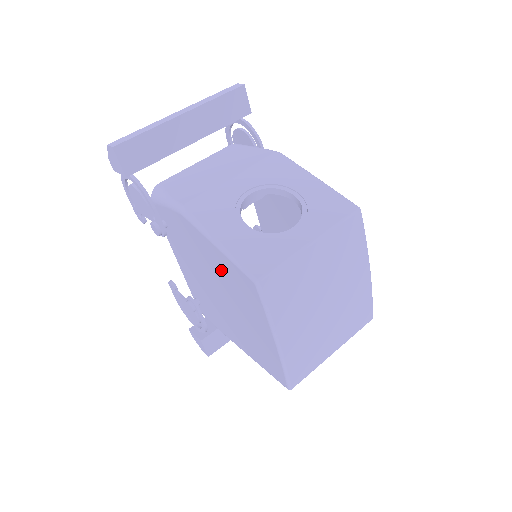
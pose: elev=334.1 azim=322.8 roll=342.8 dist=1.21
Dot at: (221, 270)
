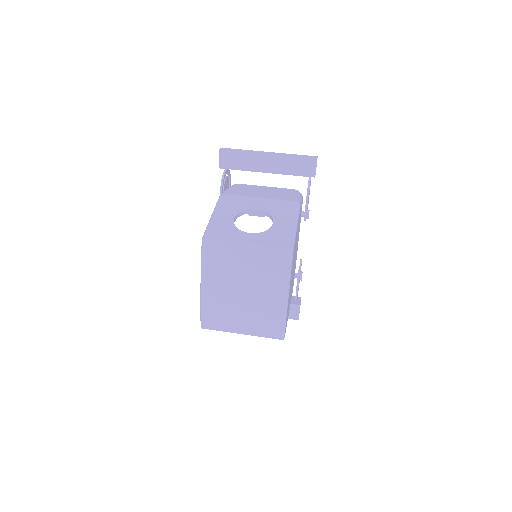
Dot at: occluded
